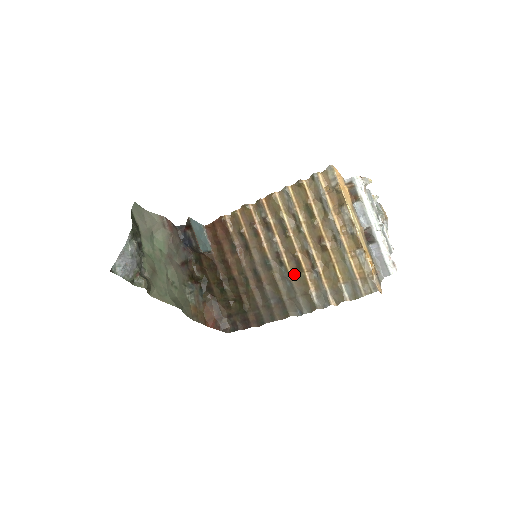
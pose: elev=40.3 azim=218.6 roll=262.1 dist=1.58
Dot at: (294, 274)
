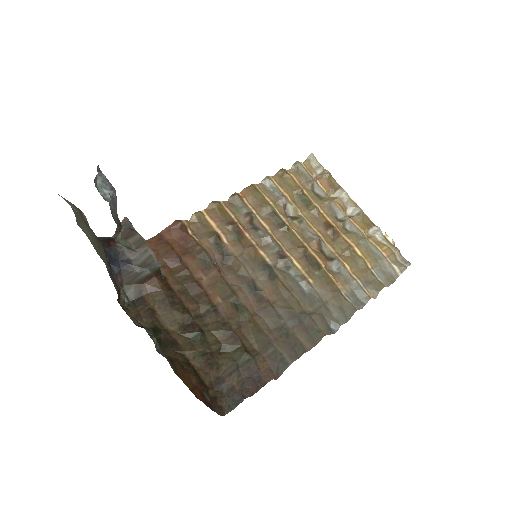
Dot at: (310, 274)
